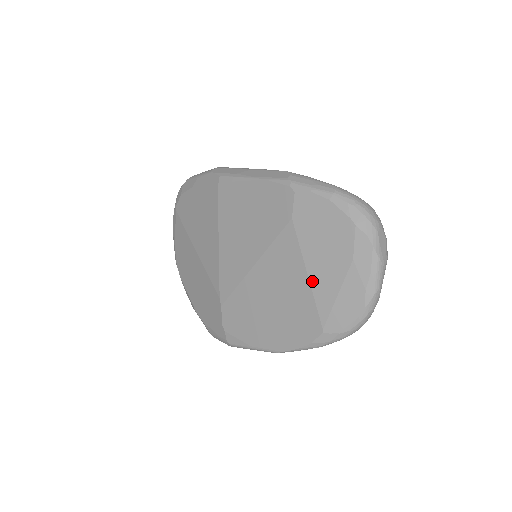
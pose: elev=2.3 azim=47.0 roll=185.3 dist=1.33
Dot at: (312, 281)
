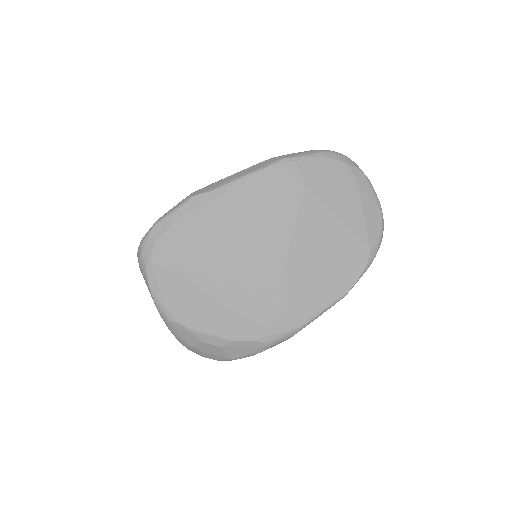
Dot at: (344, 218)
